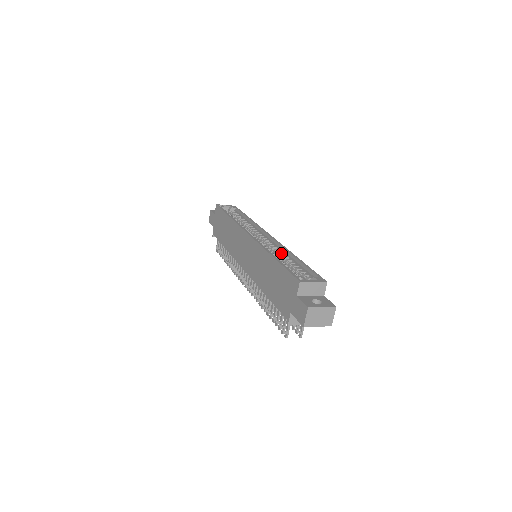
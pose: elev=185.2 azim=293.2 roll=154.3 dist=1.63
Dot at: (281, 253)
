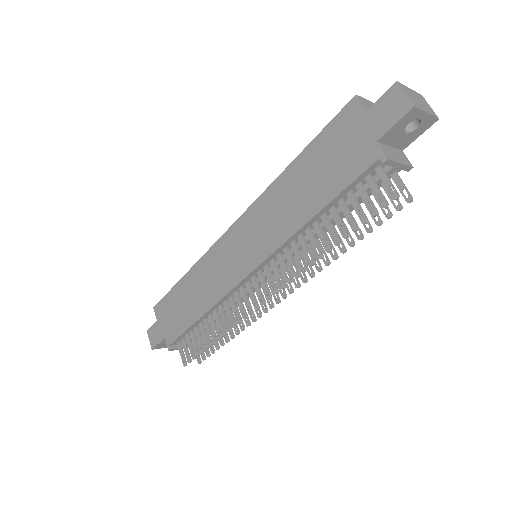
Dot at: occluded
